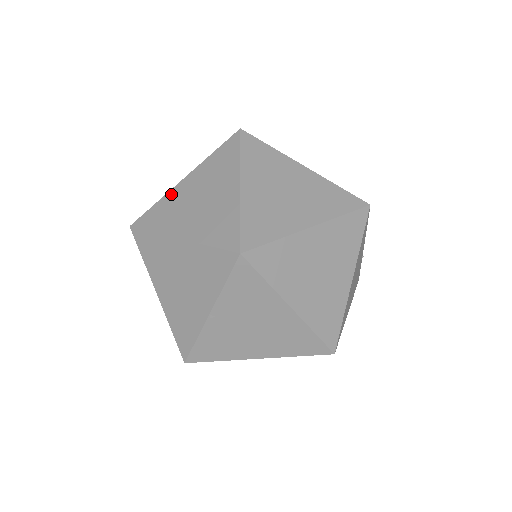
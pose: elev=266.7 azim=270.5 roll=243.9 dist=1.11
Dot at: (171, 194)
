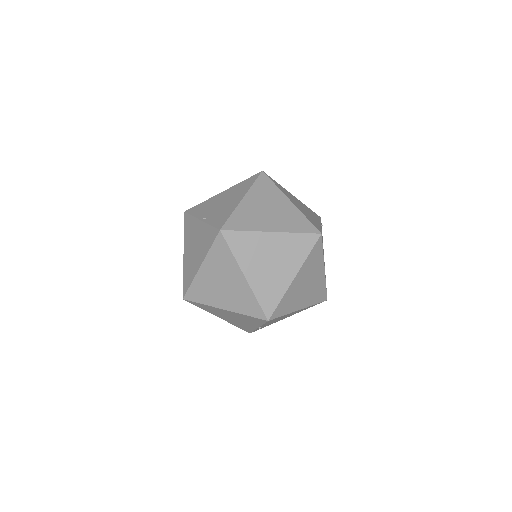
Dot at: (198, 279)
